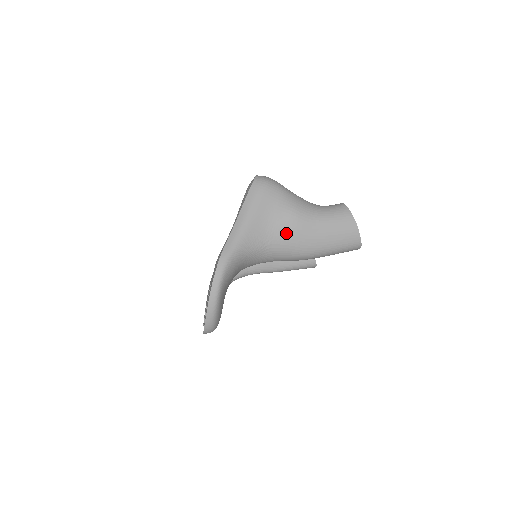
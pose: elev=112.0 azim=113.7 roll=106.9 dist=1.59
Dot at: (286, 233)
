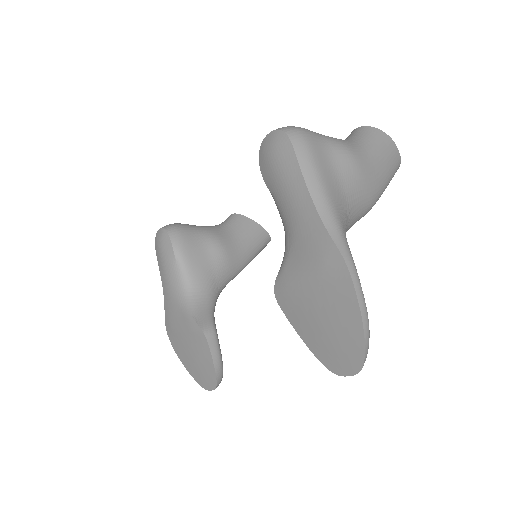
Dot at: (357, 185)
